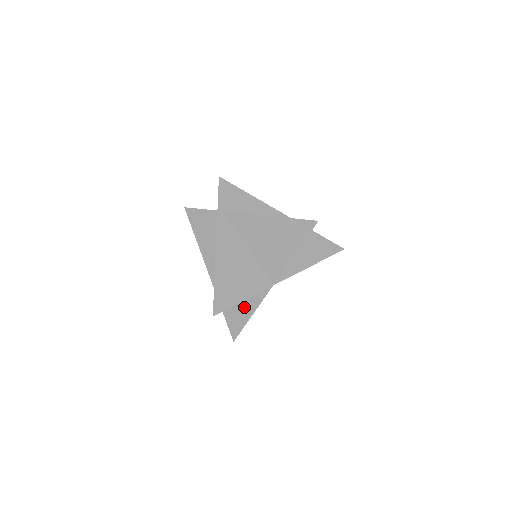
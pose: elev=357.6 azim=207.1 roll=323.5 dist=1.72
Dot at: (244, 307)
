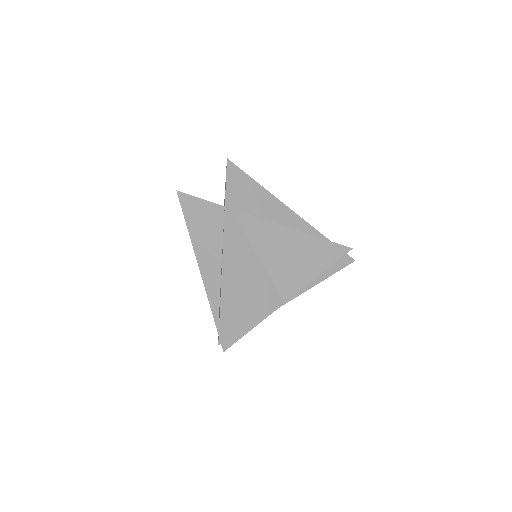
Dot at: occluded
